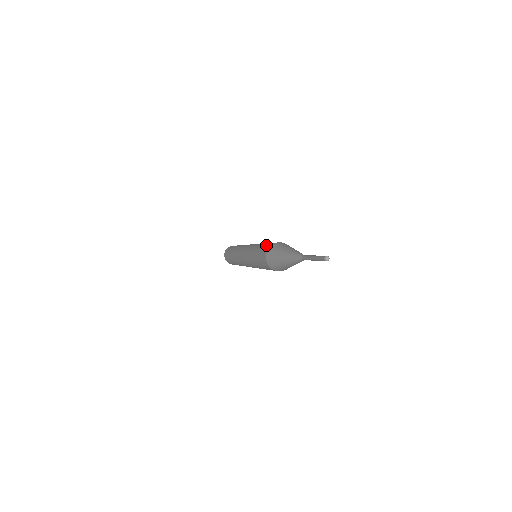
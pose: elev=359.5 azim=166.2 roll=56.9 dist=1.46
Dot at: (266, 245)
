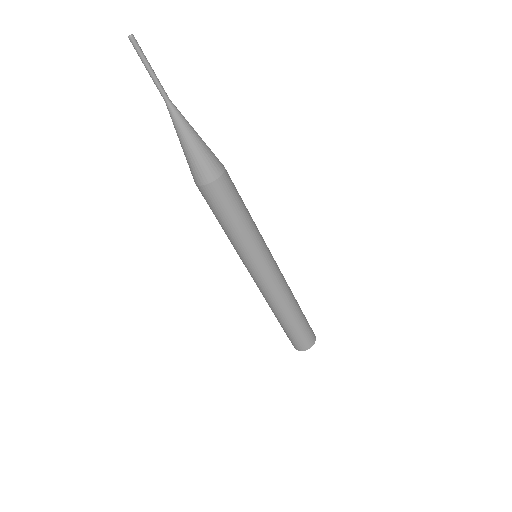
Dot at: occluded
